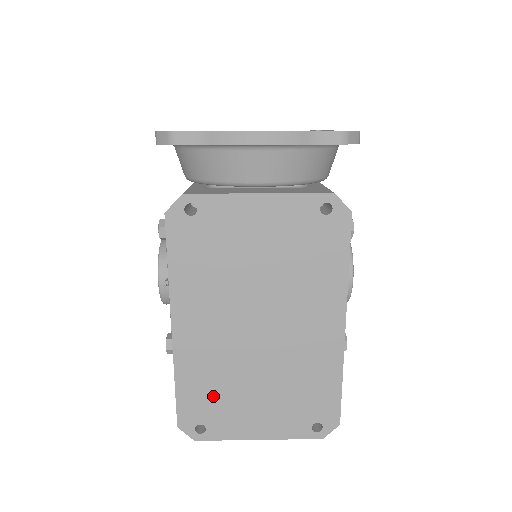
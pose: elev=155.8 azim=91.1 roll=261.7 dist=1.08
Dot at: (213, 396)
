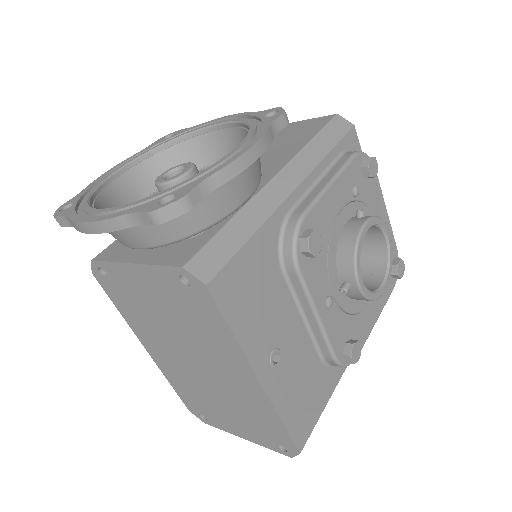
Dot at: (197, 400)
